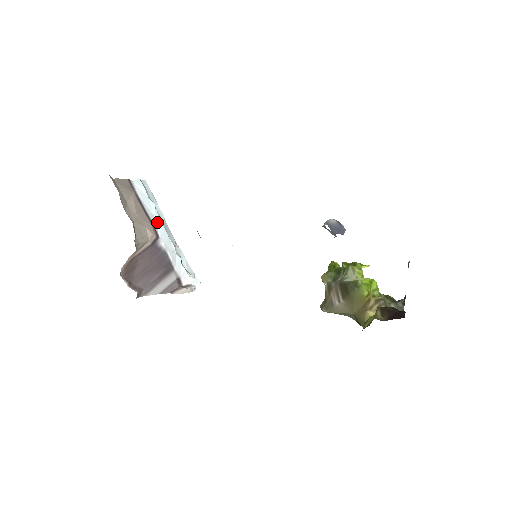
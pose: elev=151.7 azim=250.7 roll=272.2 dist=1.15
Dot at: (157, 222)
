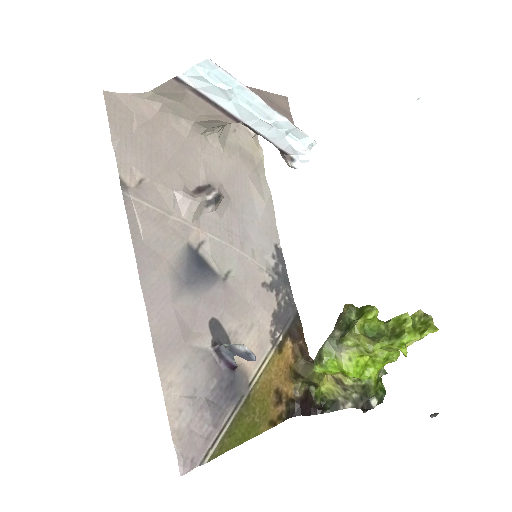
Dot at: (236, 106)
